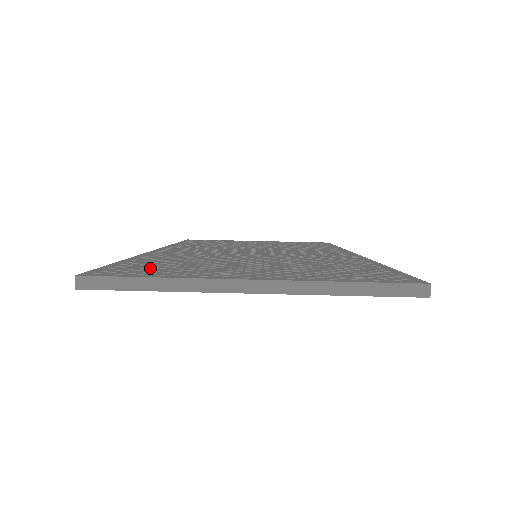
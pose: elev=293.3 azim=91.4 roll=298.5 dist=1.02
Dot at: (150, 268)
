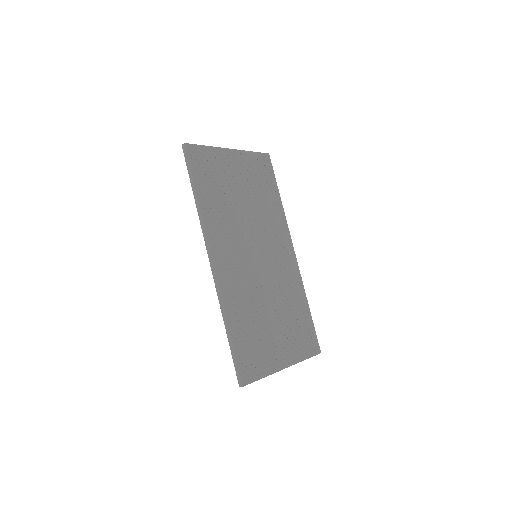
Dot at: occluded
